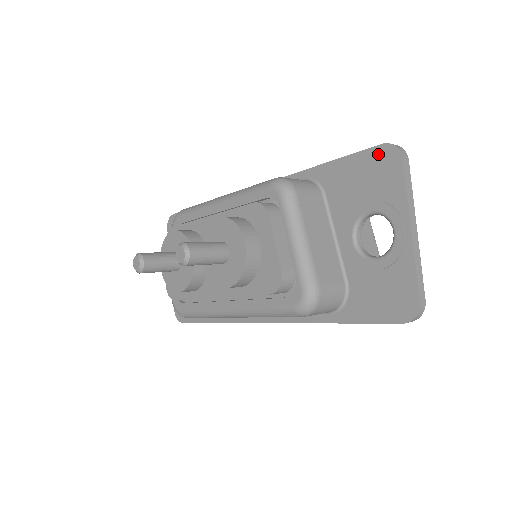
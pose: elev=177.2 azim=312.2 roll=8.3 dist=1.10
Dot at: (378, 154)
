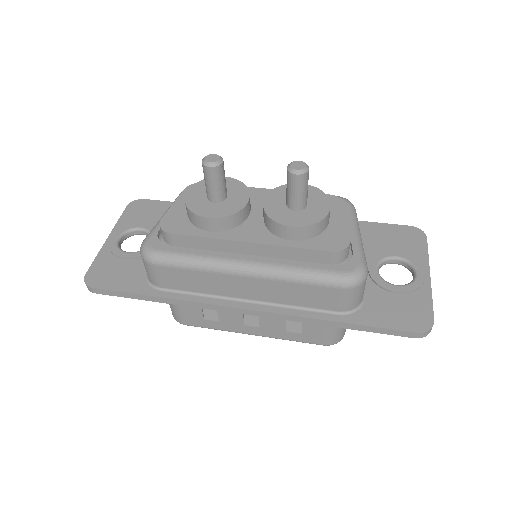
Dot at: (407, 230)
